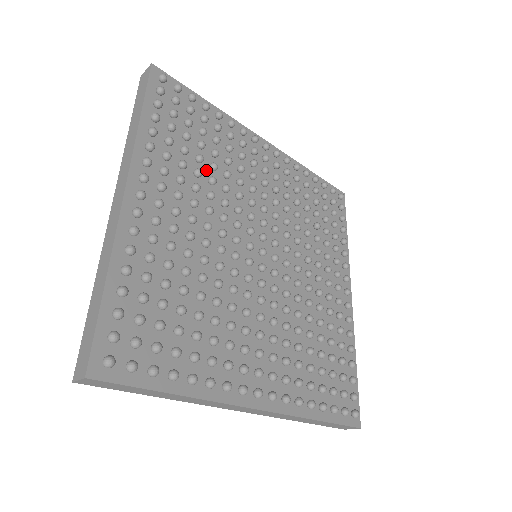
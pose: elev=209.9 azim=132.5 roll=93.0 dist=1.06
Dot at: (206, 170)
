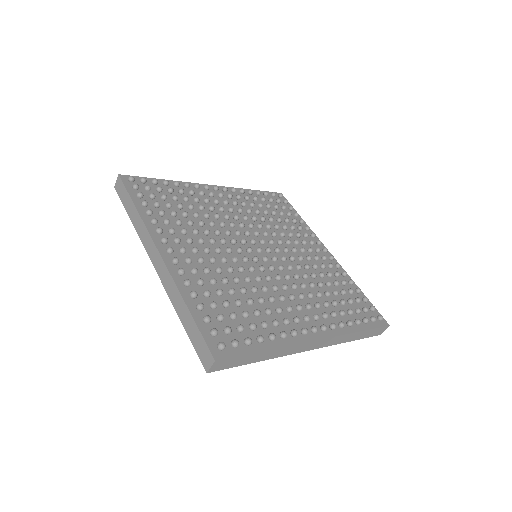
Dot at: (193, 220)
